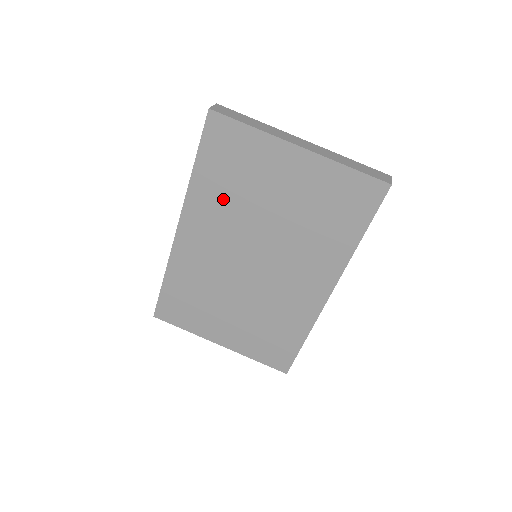
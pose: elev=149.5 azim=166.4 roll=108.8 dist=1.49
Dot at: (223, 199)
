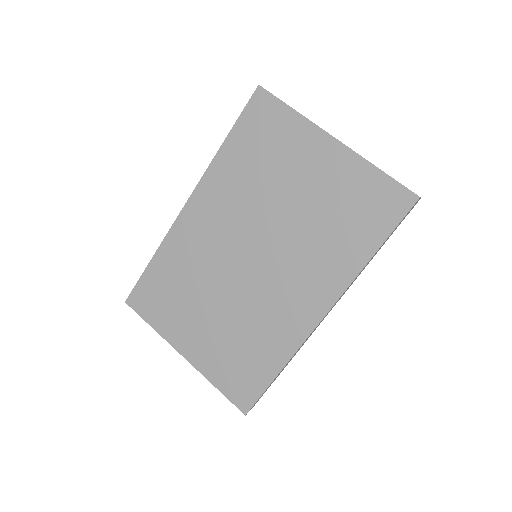
Dot at: (243, 179)
